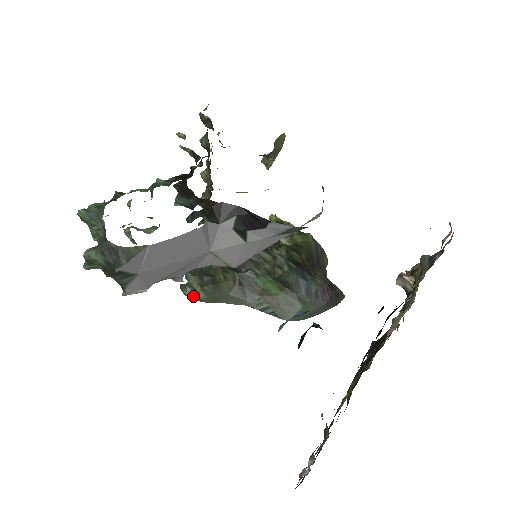
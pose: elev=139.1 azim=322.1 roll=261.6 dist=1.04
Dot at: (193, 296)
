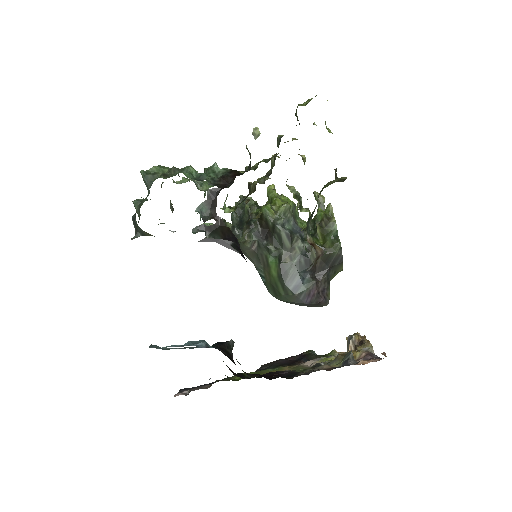
Dot at: occluded
